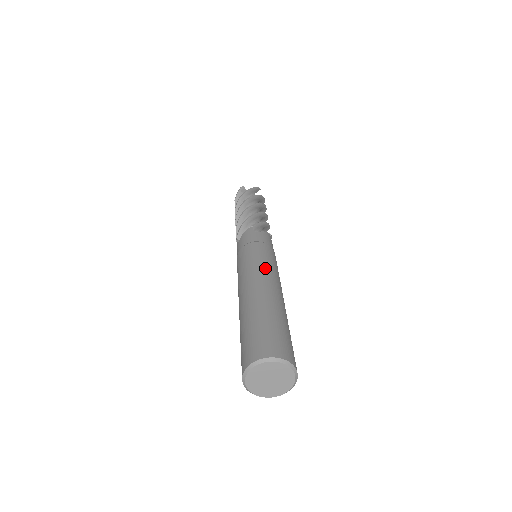
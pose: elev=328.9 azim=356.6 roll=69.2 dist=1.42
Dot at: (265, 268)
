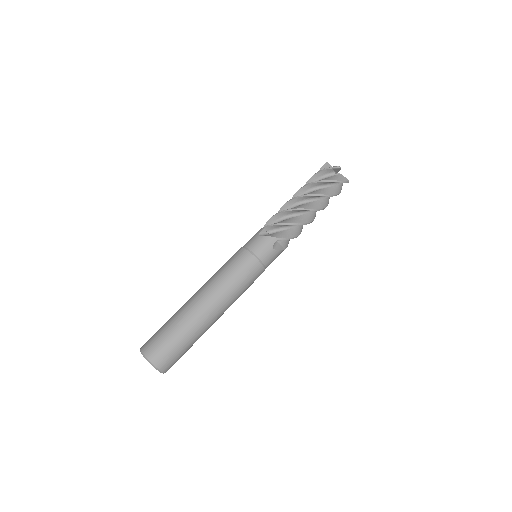
Dot at: (232, 294)
